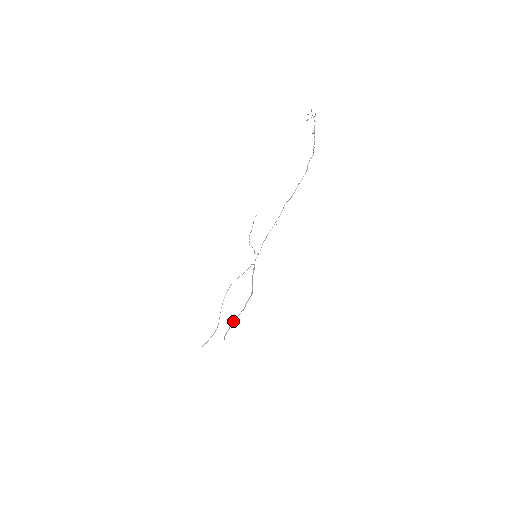
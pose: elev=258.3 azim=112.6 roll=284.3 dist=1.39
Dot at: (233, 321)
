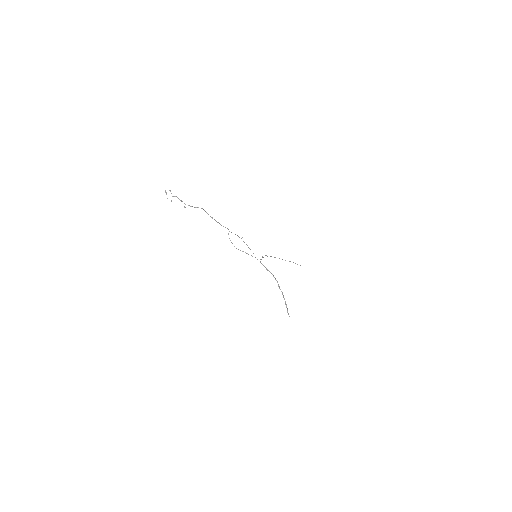
Dot at: occluded
